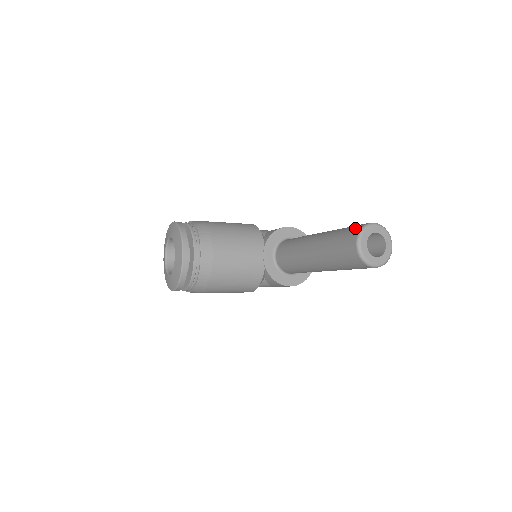
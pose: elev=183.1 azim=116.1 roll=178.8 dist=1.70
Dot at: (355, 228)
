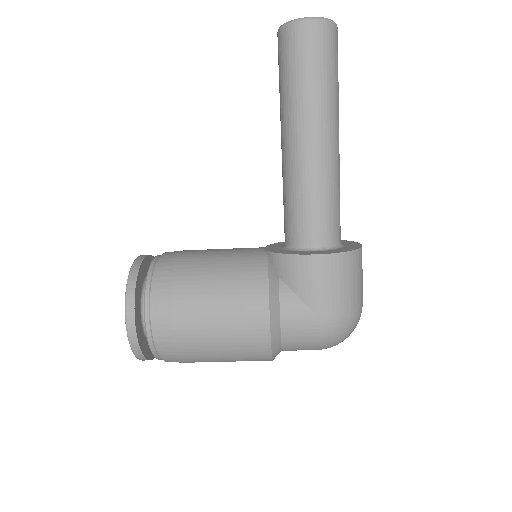
Dot at: occluded
